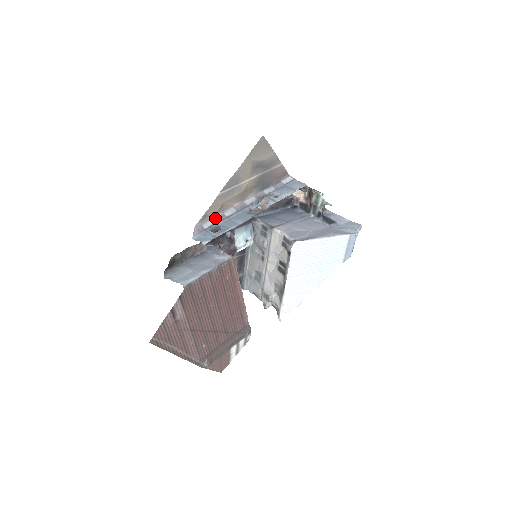
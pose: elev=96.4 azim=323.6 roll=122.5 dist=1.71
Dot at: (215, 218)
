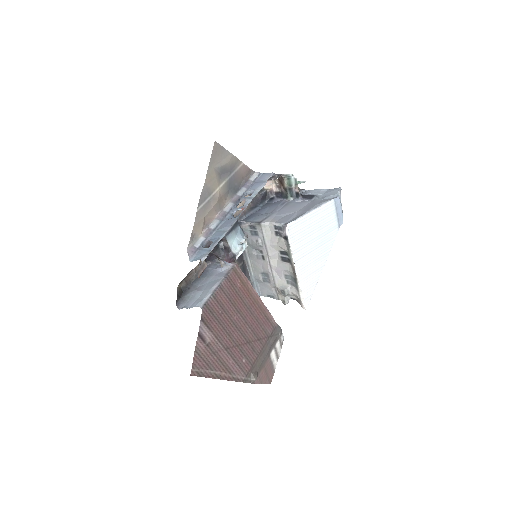
Dot at: (203, 235)
